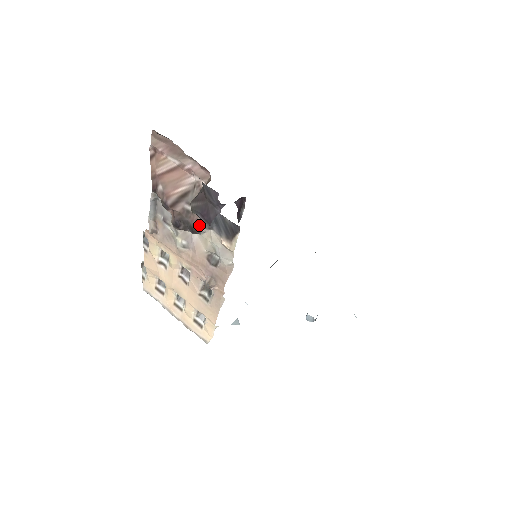
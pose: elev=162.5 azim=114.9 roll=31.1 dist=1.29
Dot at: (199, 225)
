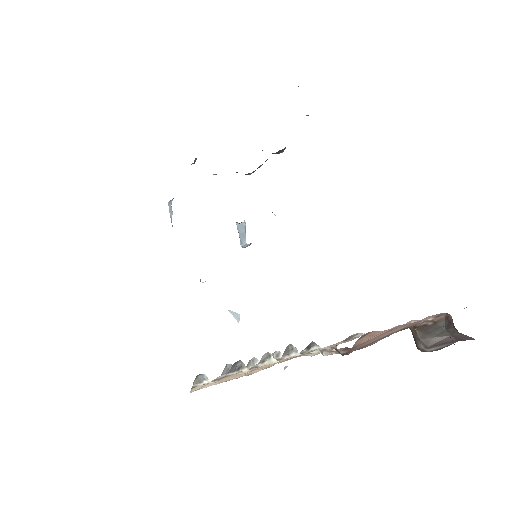
Dot at: occluded
